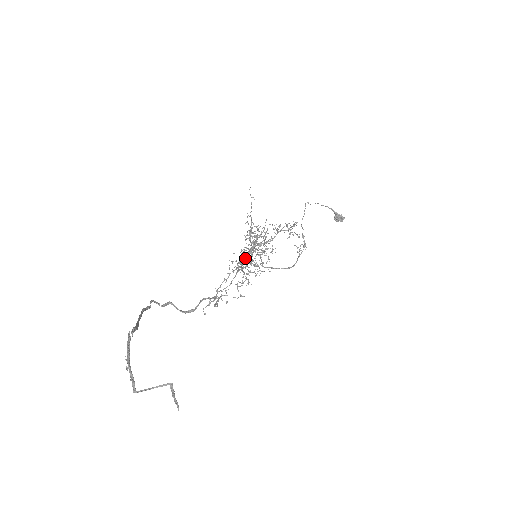
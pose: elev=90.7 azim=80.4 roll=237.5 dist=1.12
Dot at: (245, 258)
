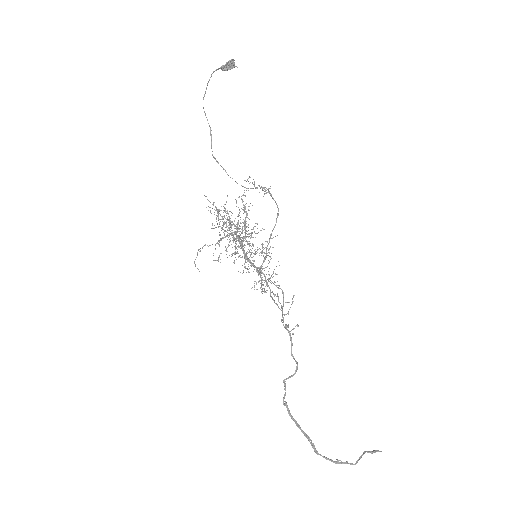
Dot at: (230, 220)
